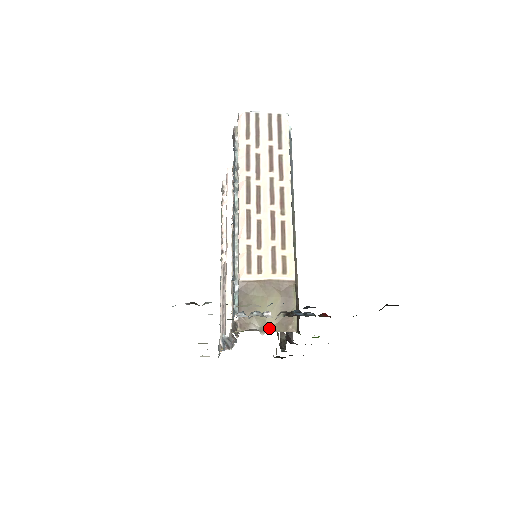
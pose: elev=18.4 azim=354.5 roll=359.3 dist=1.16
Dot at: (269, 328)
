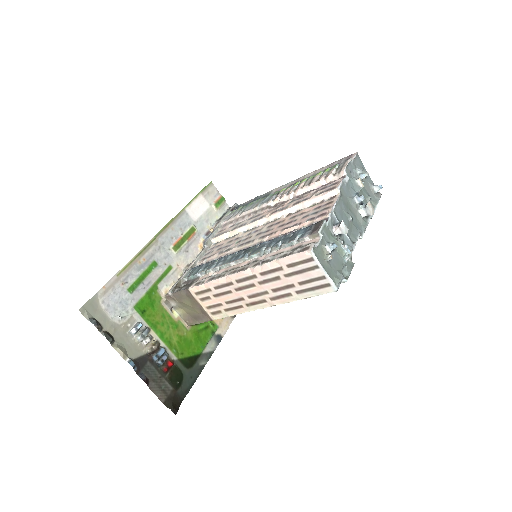
Dot at: (181, 310)
